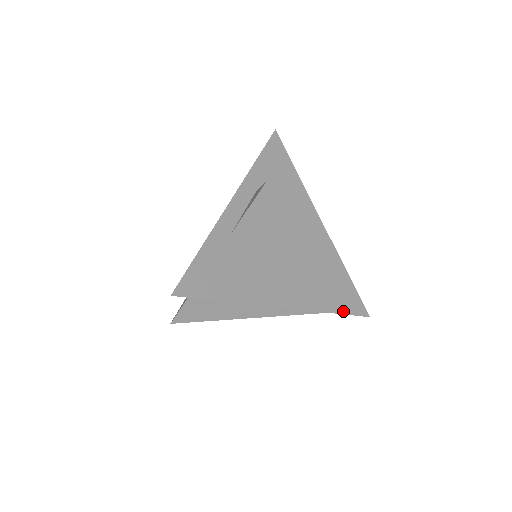
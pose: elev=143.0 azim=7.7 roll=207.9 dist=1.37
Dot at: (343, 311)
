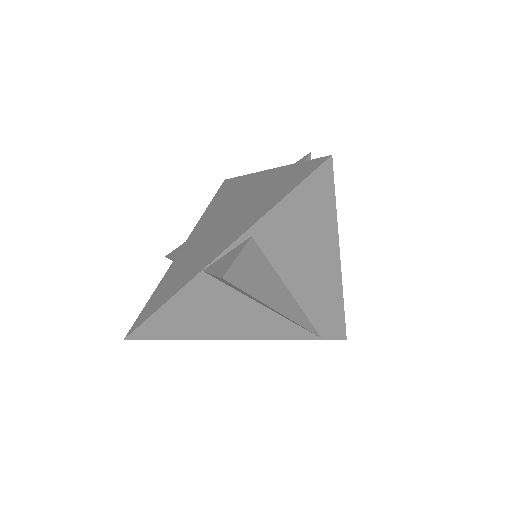
Dot at: (343, 316)
